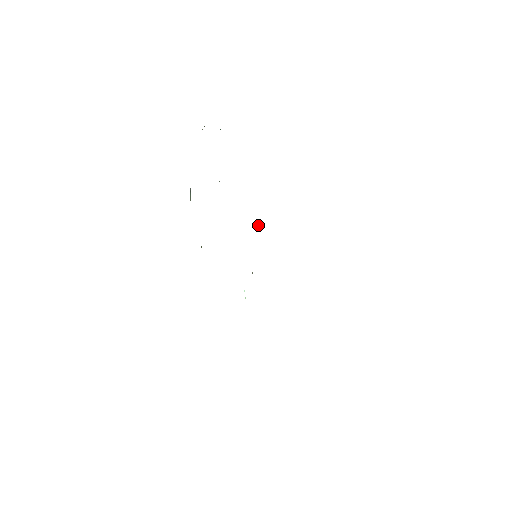
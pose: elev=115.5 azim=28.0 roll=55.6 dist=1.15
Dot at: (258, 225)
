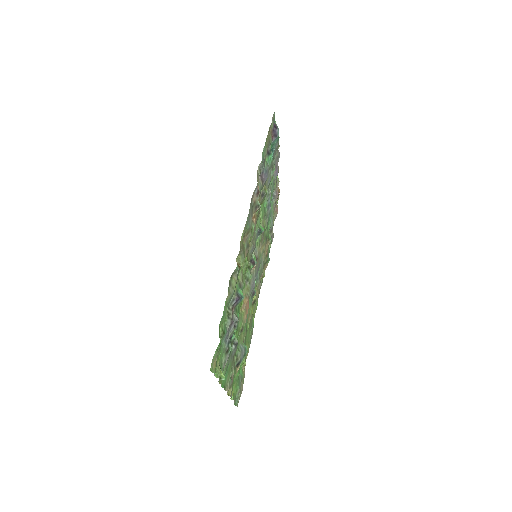
Dot at: (260, 232)
